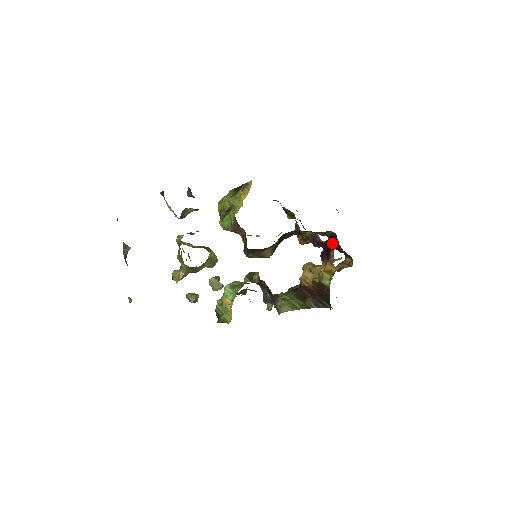
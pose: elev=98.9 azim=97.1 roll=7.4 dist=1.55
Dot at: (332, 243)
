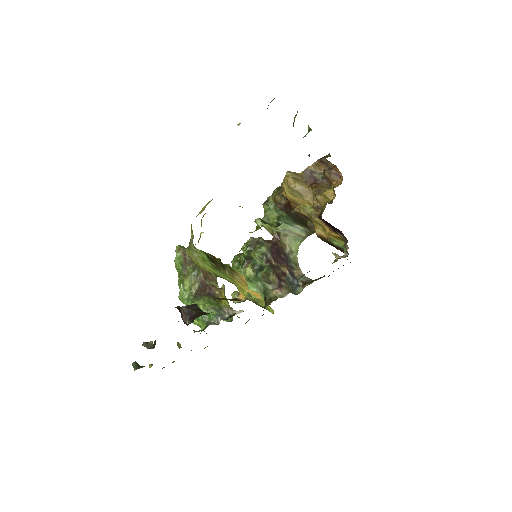
Dot at: (338, 230)
